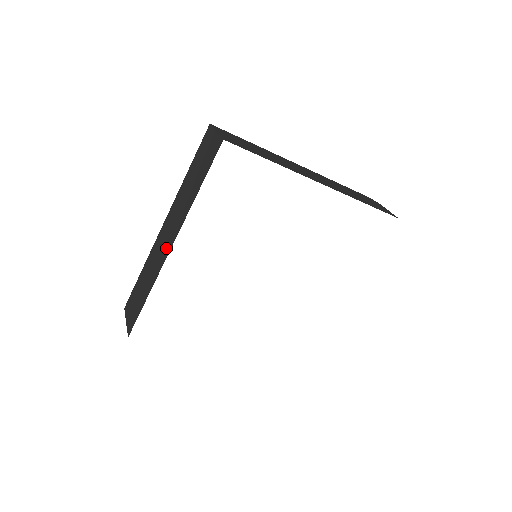
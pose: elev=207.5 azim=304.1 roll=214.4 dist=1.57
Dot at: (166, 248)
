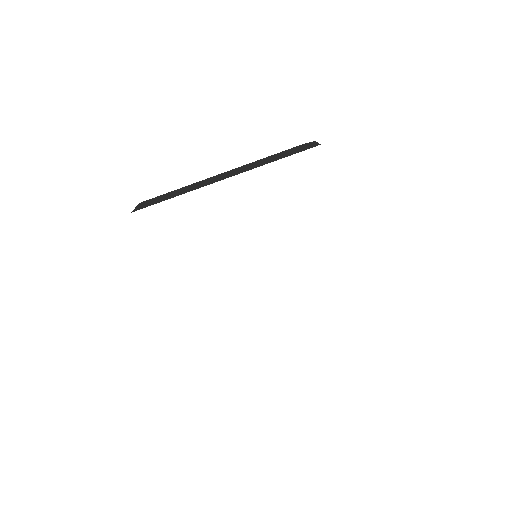
Dot at: occluded
